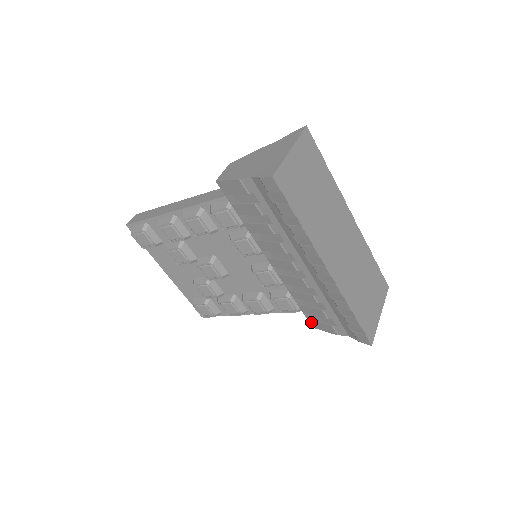
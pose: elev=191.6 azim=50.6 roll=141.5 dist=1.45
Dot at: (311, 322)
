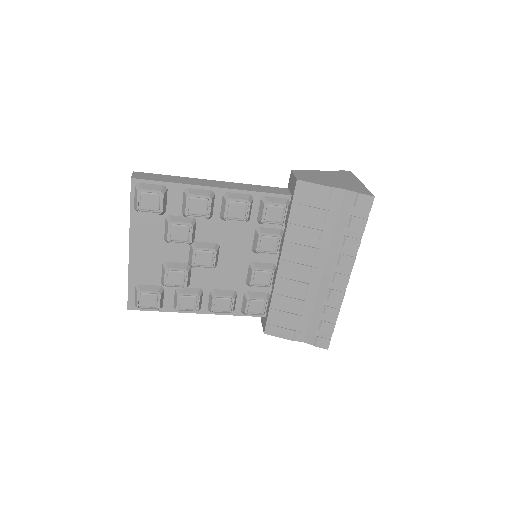
Dot at: (268, 327)
